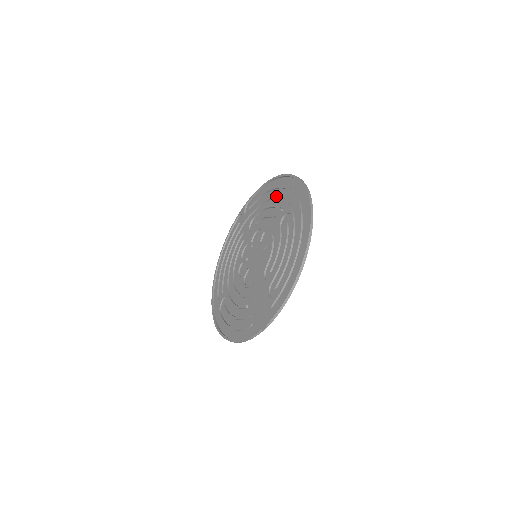
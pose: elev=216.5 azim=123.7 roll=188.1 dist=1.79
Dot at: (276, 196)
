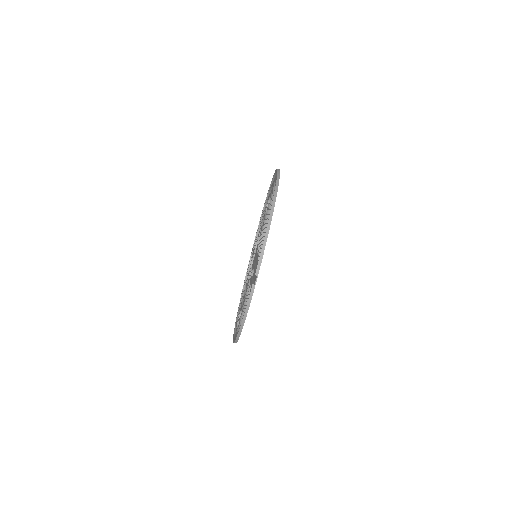
Dot at: (265, 205)
